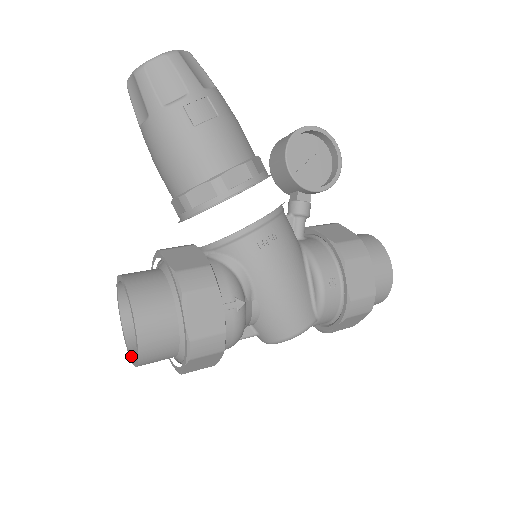
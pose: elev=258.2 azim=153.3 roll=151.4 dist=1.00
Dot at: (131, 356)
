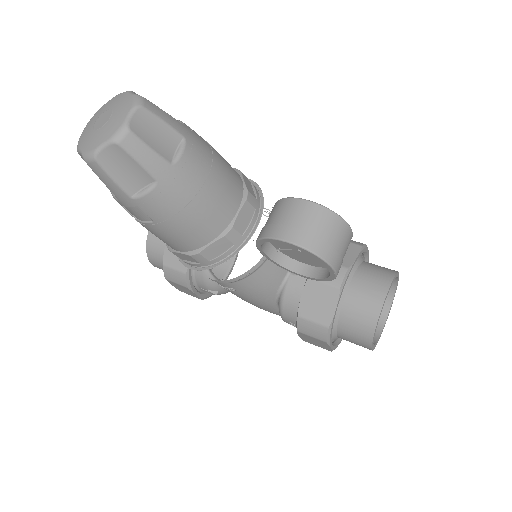
Dot at: occluded
